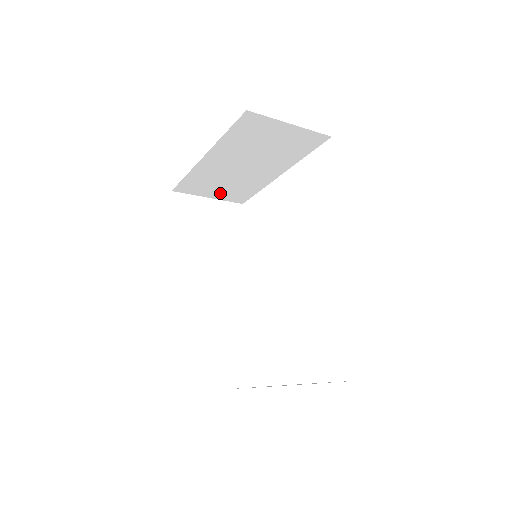
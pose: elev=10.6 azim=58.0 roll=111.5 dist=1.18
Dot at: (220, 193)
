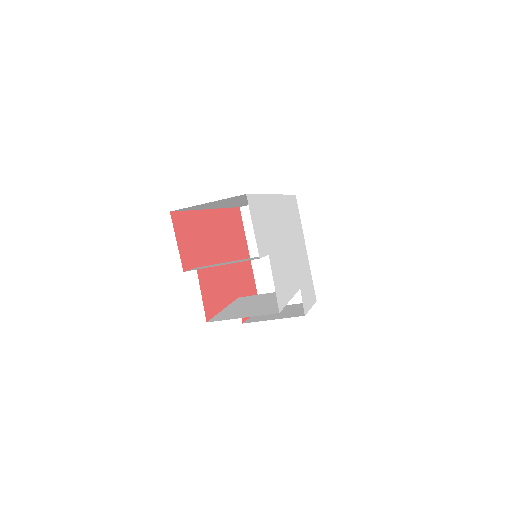
Dot at: occluded
